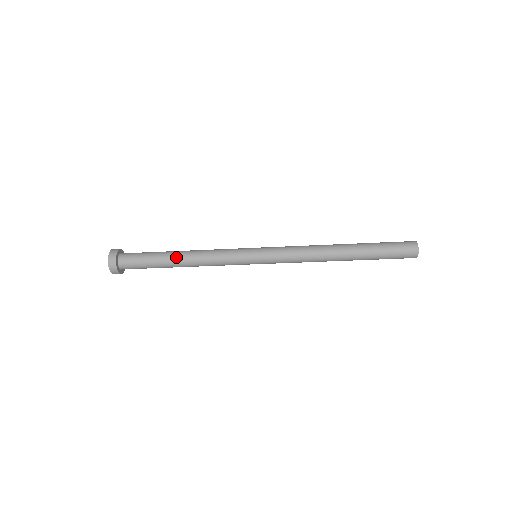
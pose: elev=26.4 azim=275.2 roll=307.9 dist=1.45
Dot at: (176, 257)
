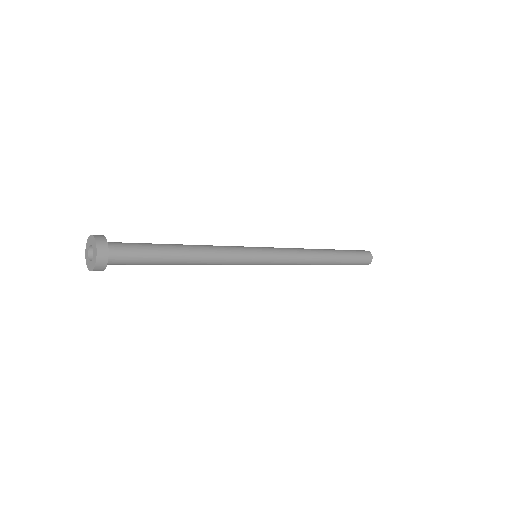
Dot at: (181, 262)
